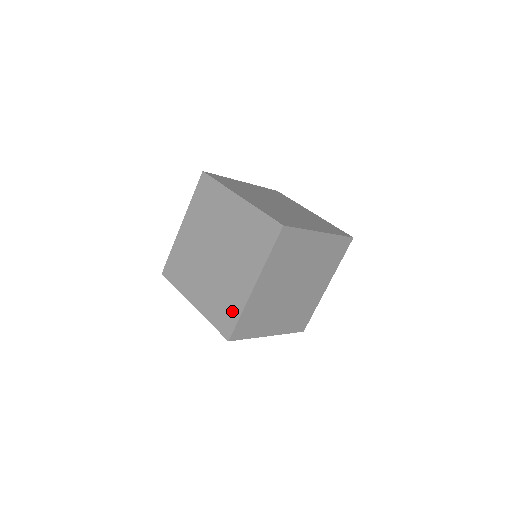
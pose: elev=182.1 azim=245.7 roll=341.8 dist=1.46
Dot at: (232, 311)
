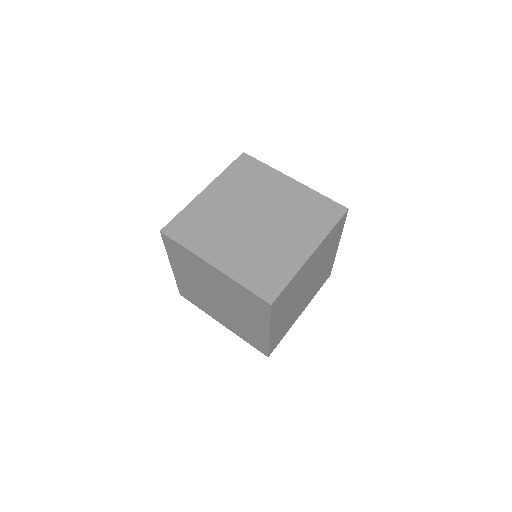
Dot at: (259, 342)
